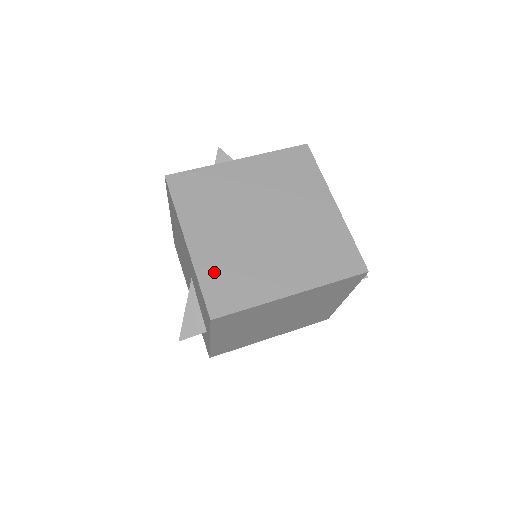
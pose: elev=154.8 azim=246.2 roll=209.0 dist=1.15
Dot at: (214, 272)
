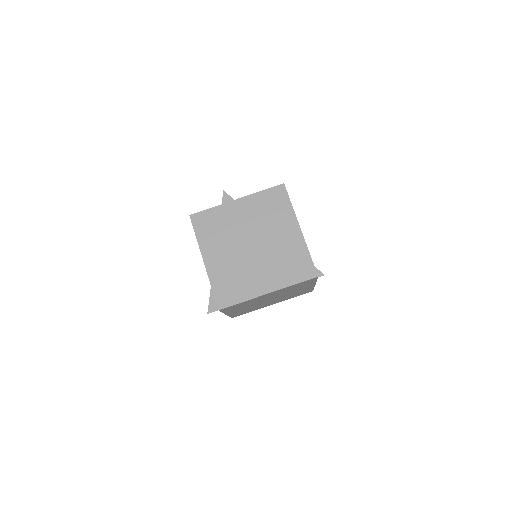
Dot at: (220, 280)
